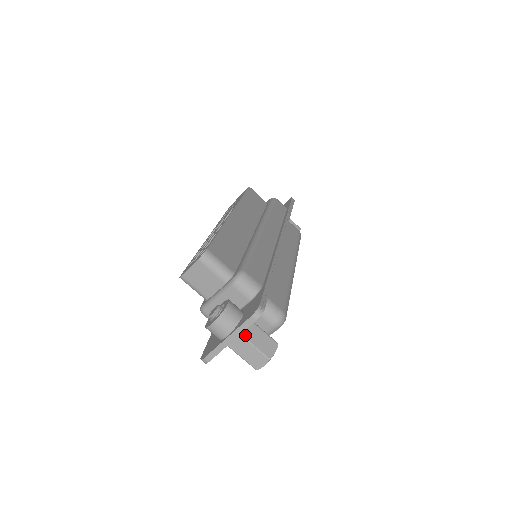
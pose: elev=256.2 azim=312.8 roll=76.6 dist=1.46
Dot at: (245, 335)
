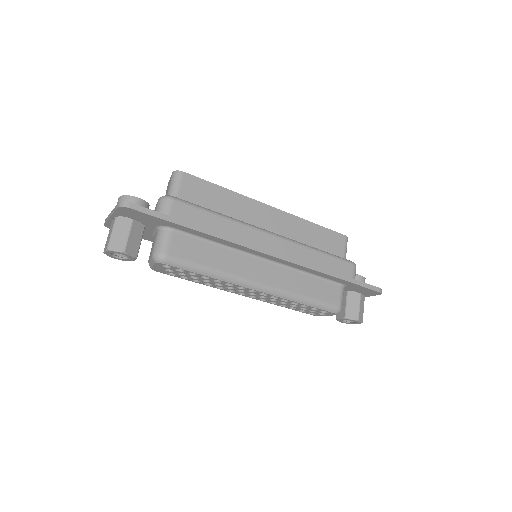
Dot at: (117, 220)
